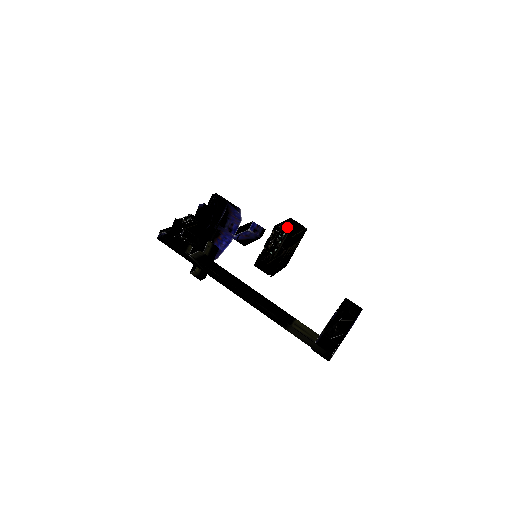
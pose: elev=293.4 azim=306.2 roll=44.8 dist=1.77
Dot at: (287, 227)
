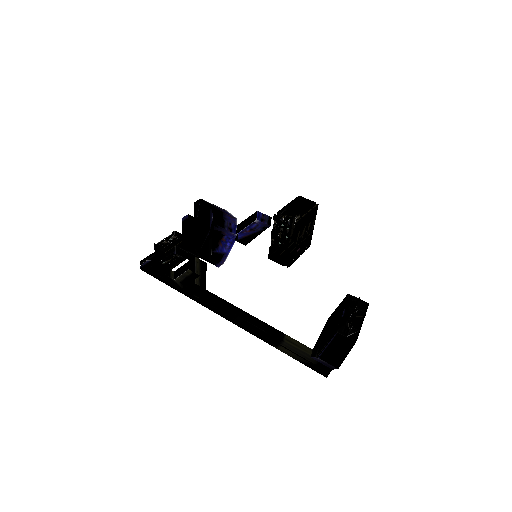
Dot at: (298, 206)
